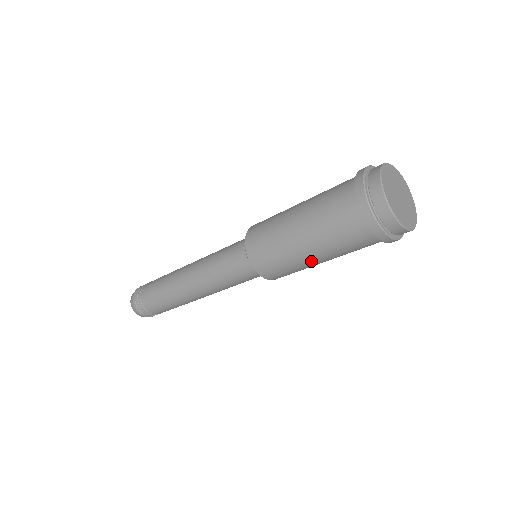
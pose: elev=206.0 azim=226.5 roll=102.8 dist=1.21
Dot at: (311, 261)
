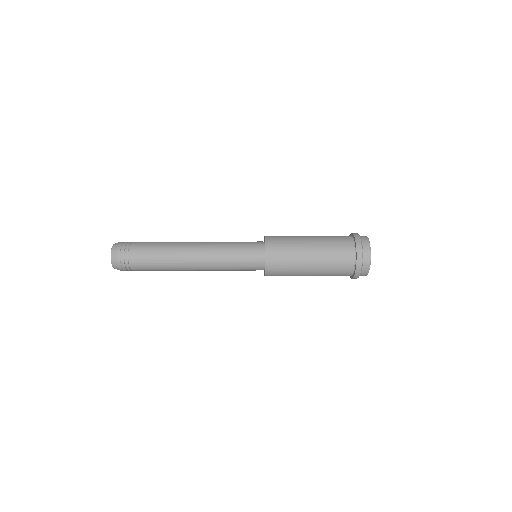
Dot at: (305, 273)
